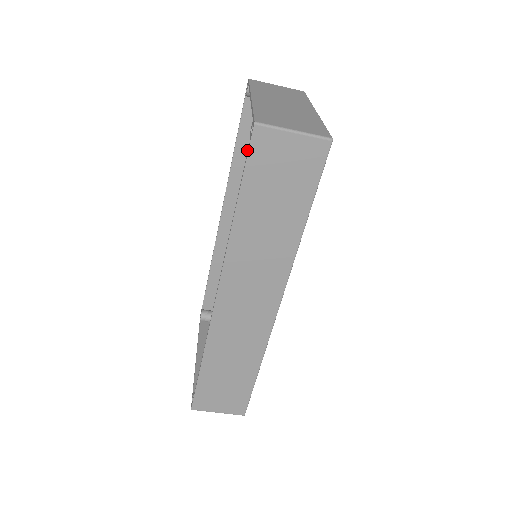
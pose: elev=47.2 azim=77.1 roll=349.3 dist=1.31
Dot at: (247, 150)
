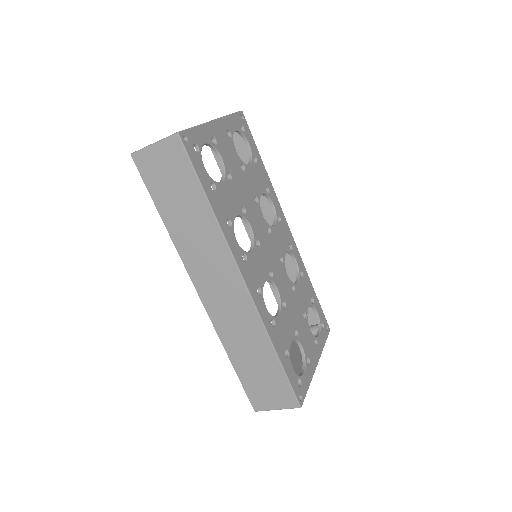
Dot at: occluded
